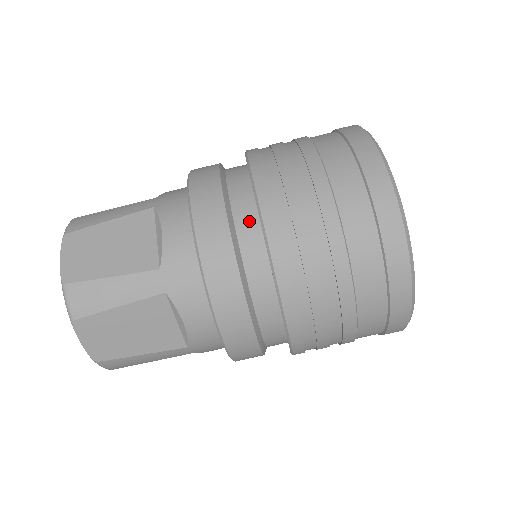
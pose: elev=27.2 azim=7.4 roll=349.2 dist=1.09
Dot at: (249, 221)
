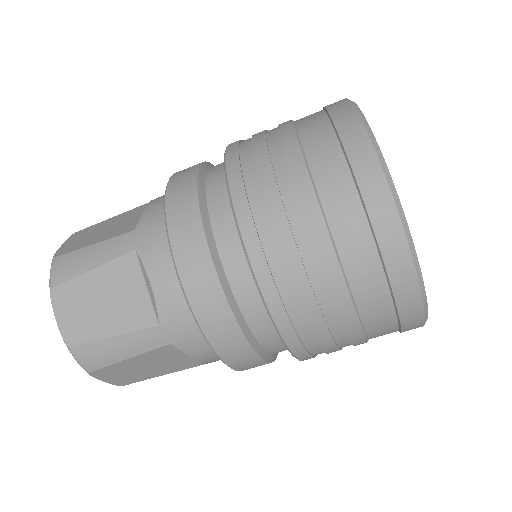
Dot at: (243, 274)
